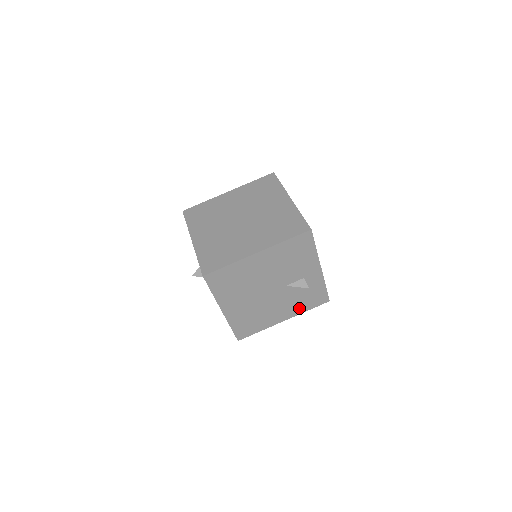
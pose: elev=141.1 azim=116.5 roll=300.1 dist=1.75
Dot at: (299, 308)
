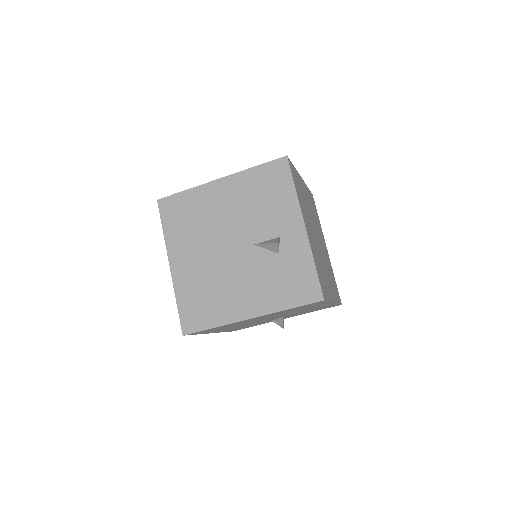
Dot at: (274, 299)
